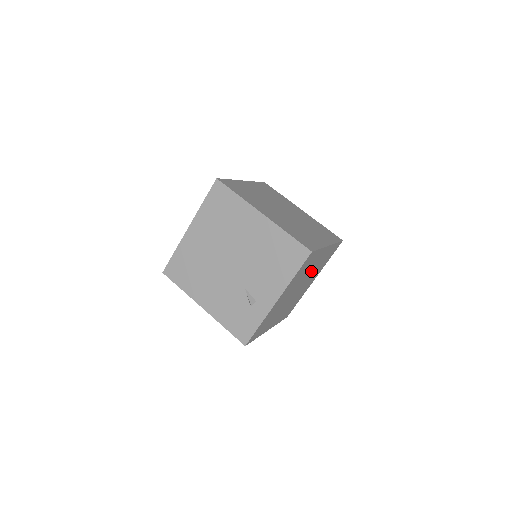
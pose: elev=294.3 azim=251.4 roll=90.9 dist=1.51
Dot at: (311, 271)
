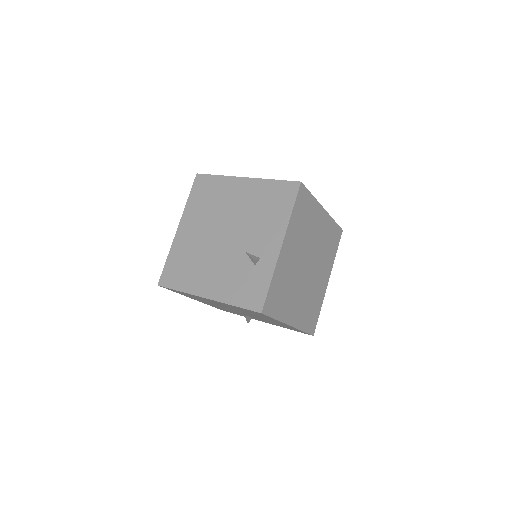
Dot at: (316, 243)
